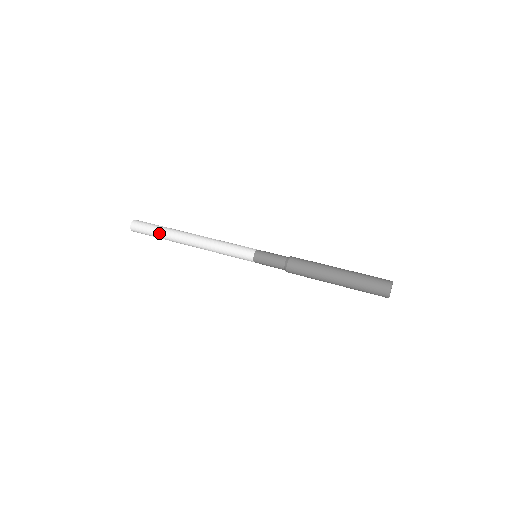
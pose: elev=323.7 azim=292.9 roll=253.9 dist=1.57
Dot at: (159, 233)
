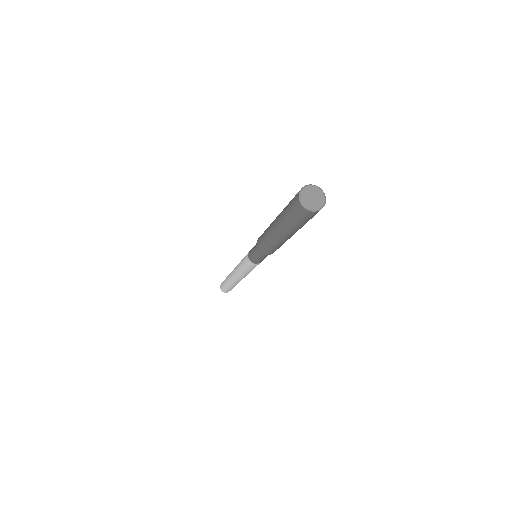
Dot at: (226, 283)
